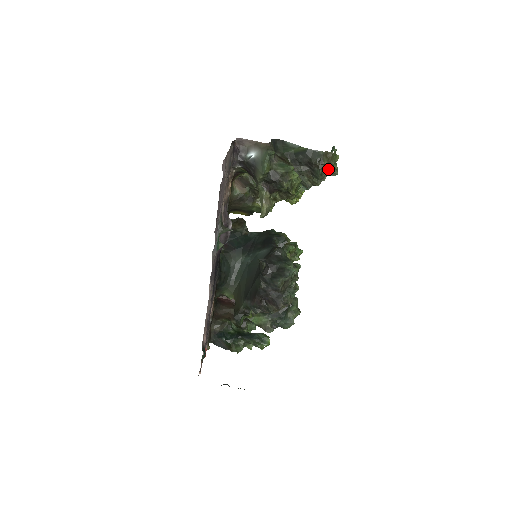
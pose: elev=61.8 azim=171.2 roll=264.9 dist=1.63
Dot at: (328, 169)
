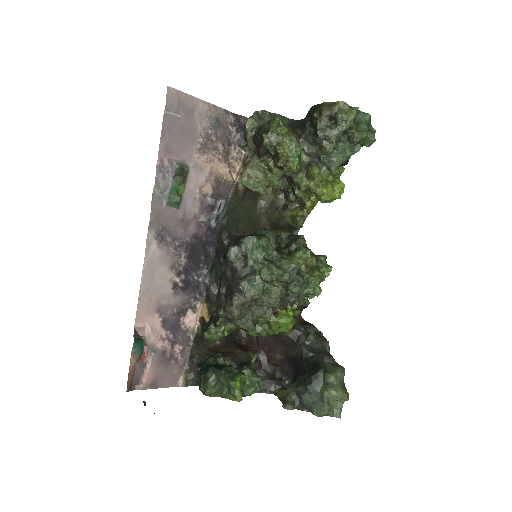
Dot at: (336, 125)
